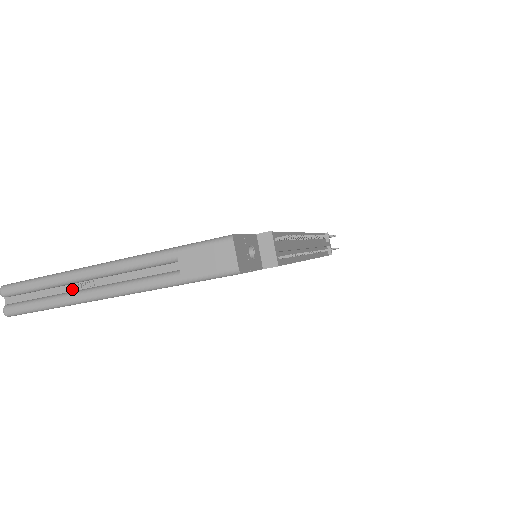
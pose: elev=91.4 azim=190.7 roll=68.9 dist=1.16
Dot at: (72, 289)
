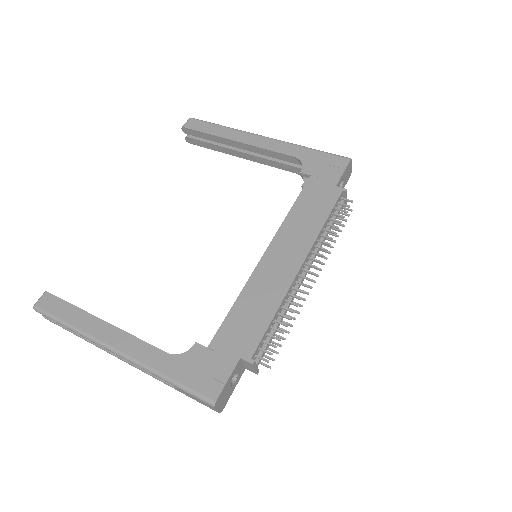
Dot at: occluded
